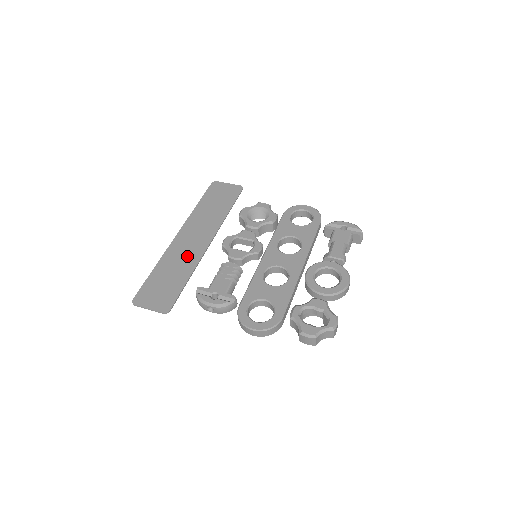
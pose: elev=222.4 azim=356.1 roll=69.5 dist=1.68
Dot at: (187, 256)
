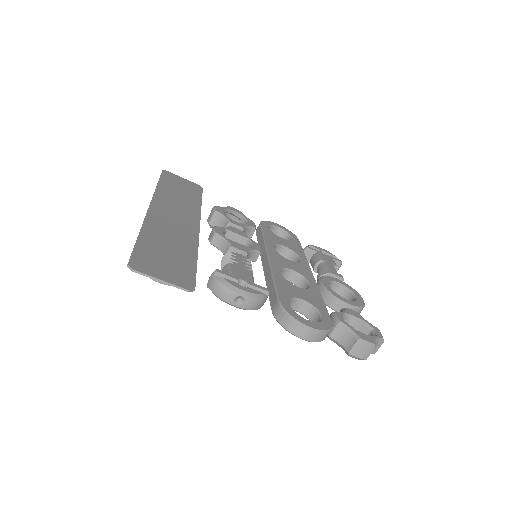
Dot at: (179, 232)
